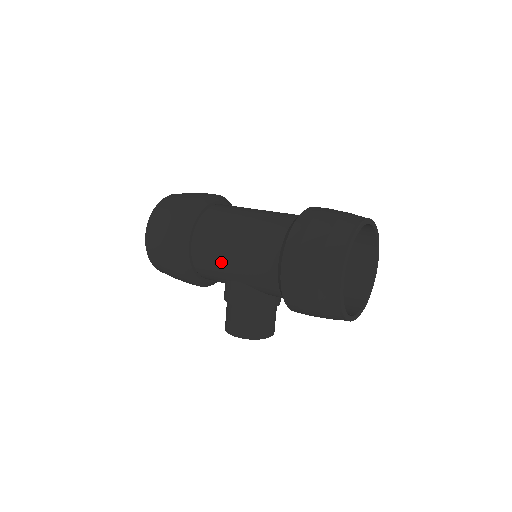
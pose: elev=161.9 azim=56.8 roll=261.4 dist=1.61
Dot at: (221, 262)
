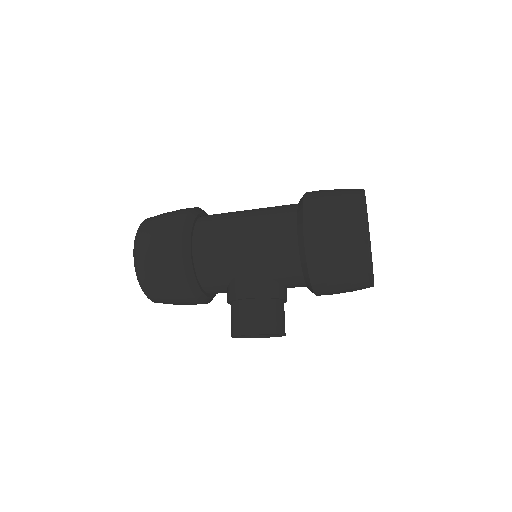
Dot at: (229, 252)
